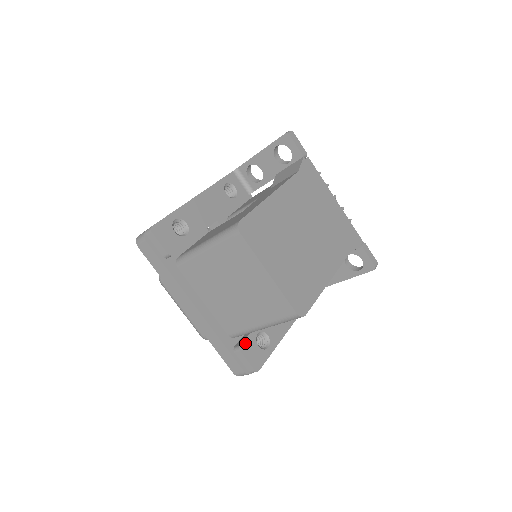
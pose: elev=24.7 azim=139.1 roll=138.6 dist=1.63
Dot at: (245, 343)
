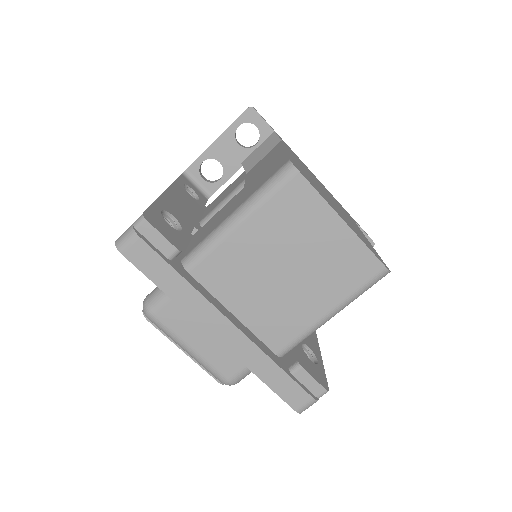
Dot at: (300, 358)
